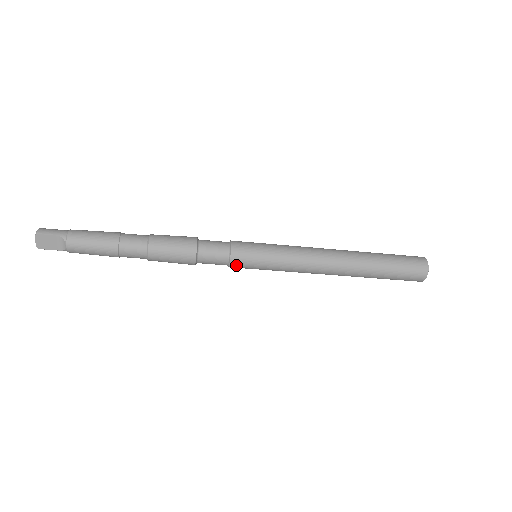
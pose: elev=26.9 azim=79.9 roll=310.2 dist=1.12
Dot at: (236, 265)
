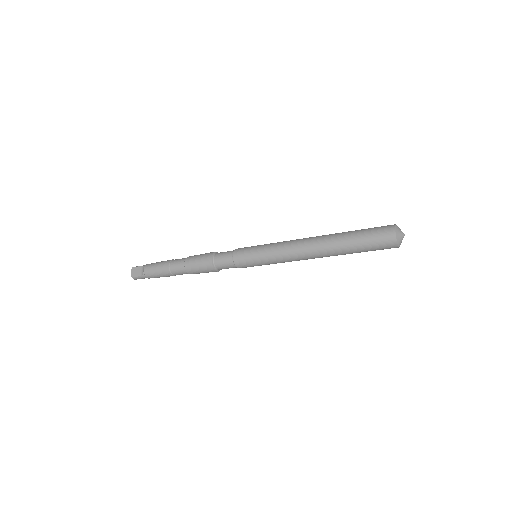
Dot at: (238, 259)
